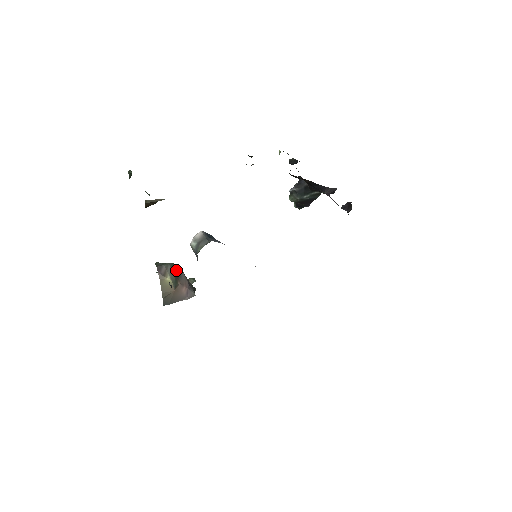
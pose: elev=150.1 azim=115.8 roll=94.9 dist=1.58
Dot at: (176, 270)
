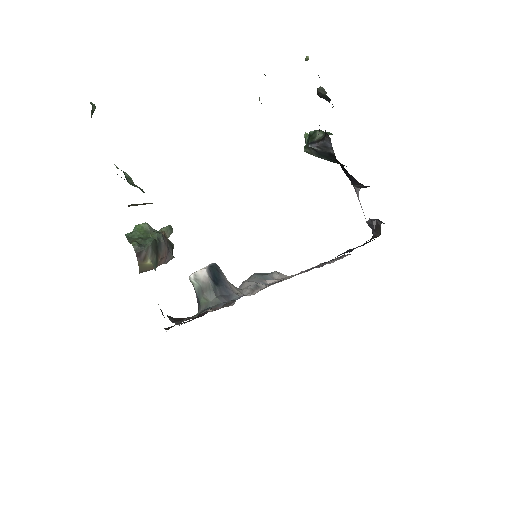
Dot at: (156, 245)
